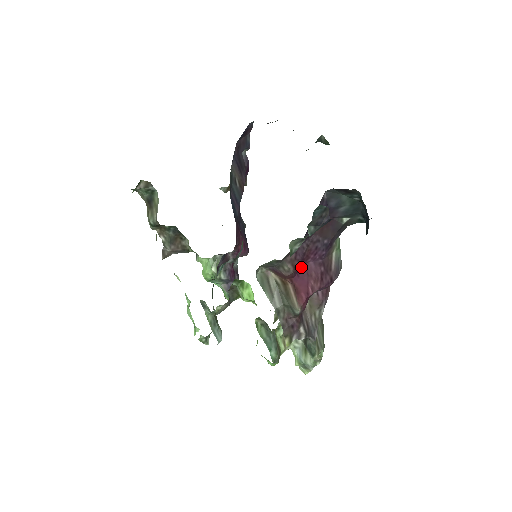
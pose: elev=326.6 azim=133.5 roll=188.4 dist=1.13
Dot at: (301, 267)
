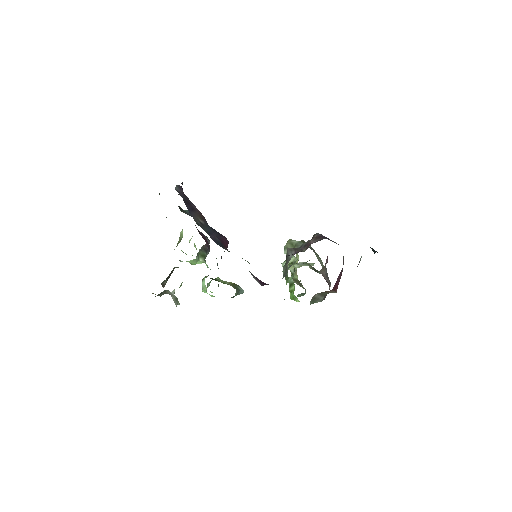
Dot at: occluded
